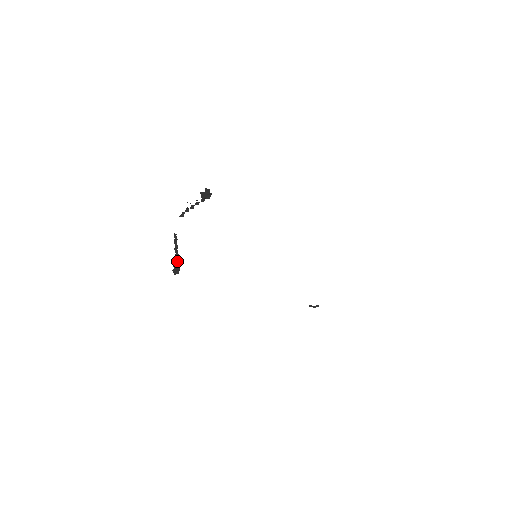
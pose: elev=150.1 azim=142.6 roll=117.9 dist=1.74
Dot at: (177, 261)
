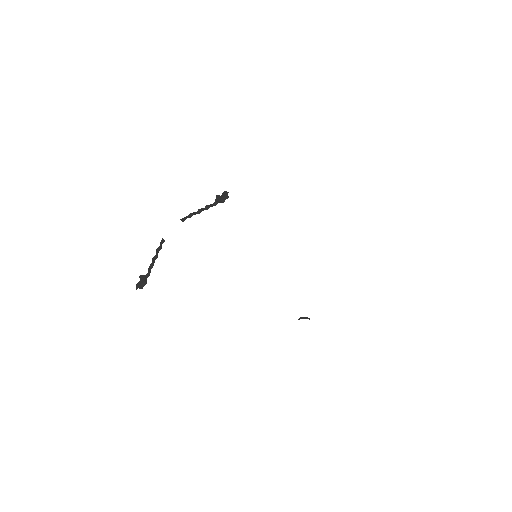
Dot at: (149, 272)
